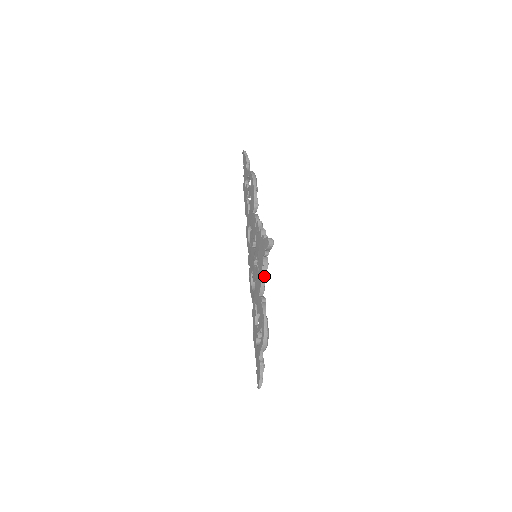
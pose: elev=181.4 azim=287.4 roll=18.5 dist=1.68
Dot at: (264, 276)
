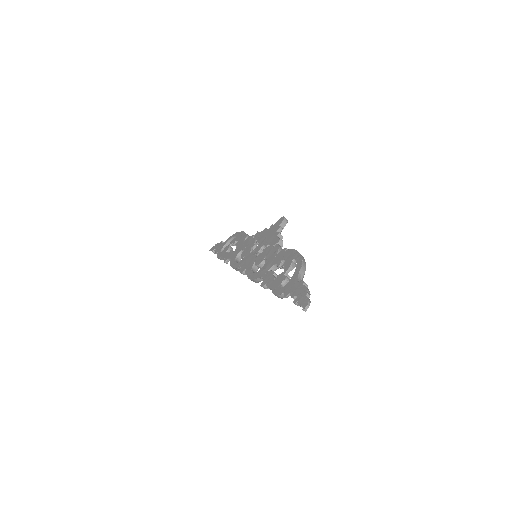
Dot at: (281, 240)
